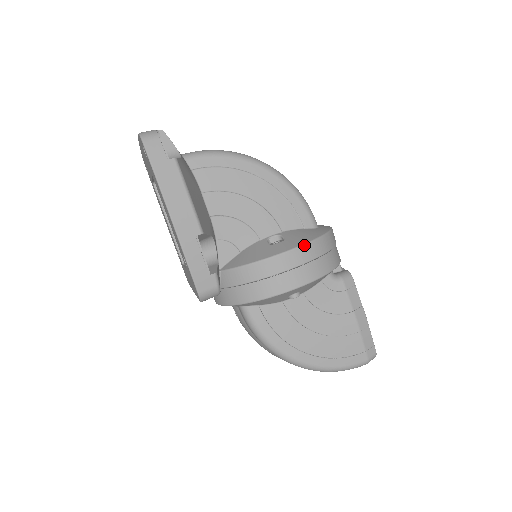
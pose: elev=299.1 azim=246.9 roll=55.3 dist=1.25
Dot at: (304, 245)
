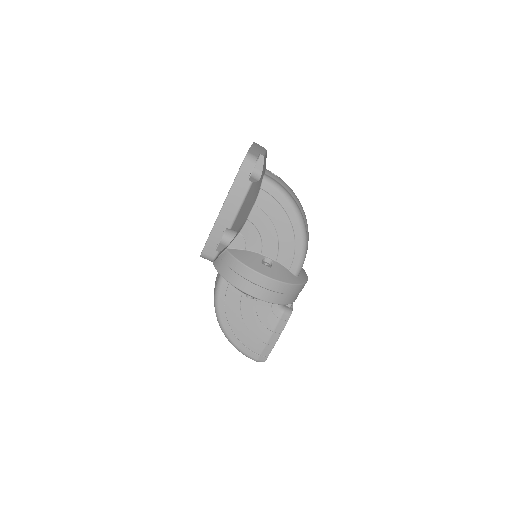
Dot at: (276, 280)
